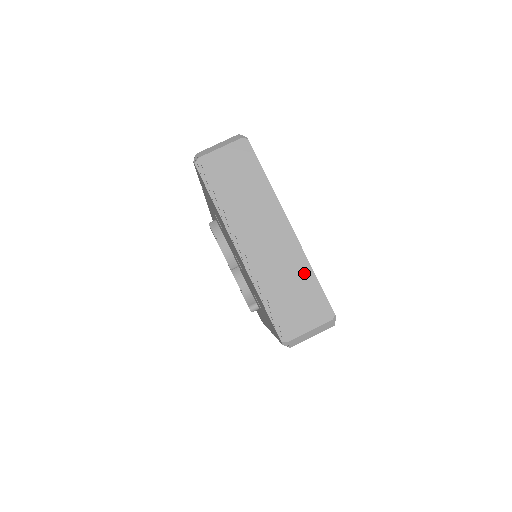
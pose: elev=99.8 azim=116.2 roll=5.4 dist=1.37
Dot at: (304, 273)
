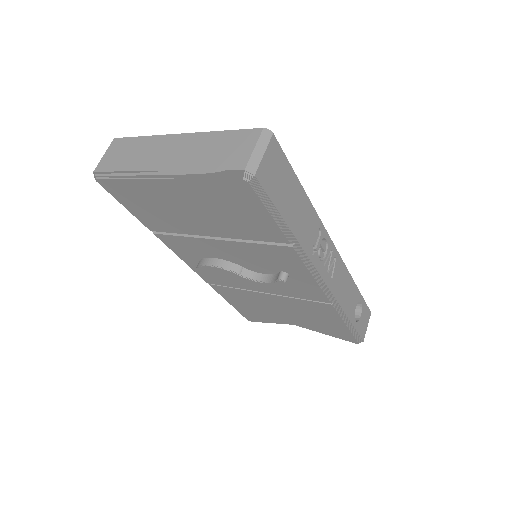
Dot at: (215, 135)
